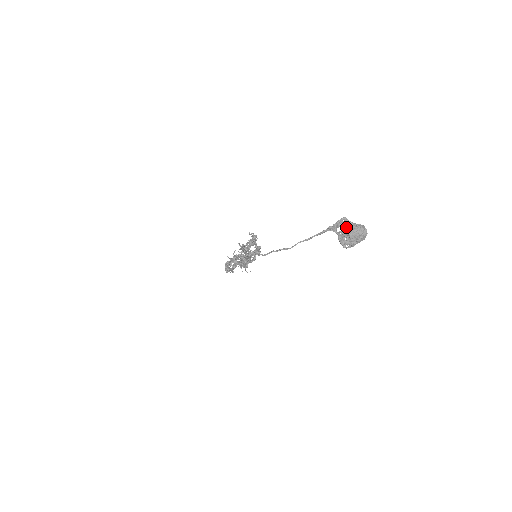
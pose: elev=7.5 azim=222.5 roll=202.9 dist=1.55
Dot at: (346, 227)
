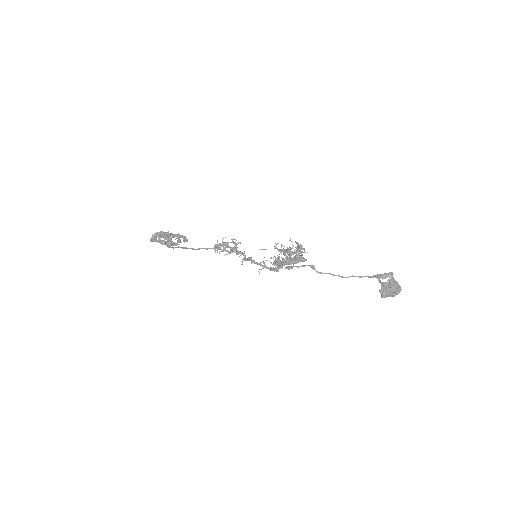
Dot at: (392, 281)
